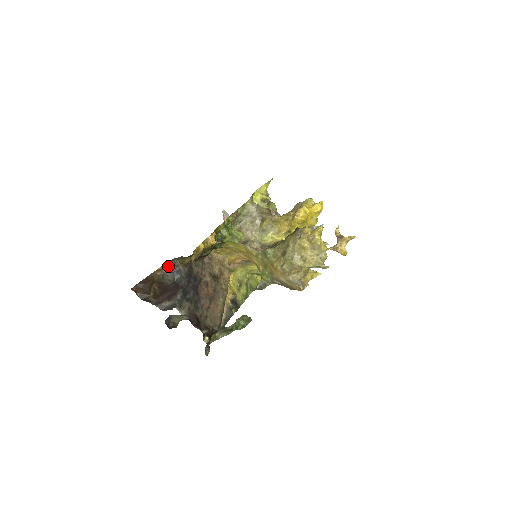
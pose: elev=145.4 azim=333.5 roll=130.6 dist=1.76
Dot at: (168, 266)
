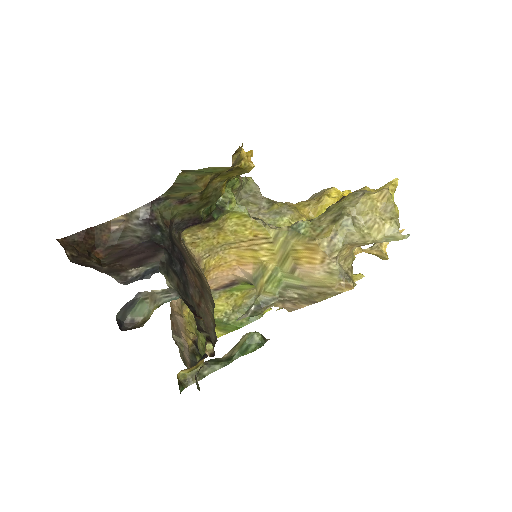
Dot at: (138, 215)
